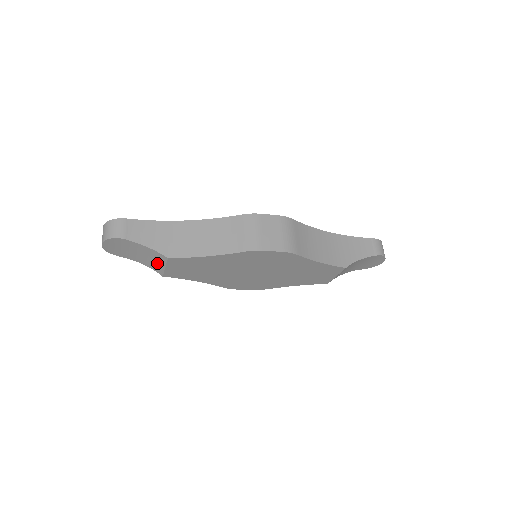
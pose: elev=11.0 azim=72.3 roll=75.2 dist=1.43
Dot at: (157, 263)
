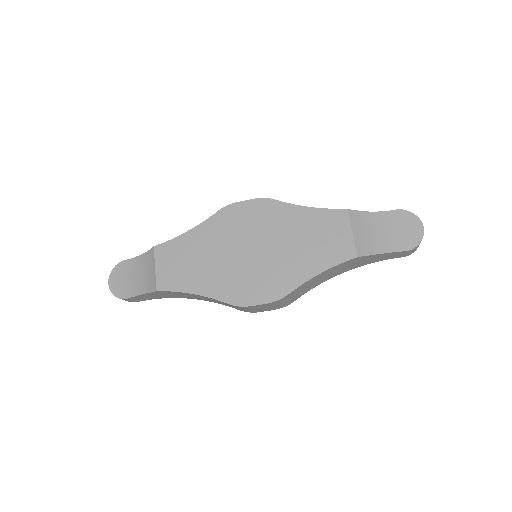
Dot at: (150, 273)
